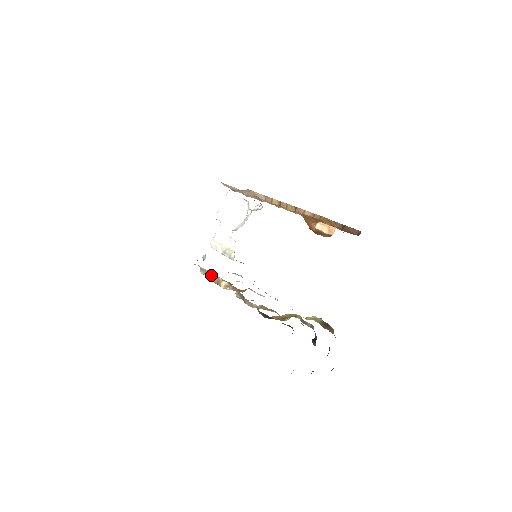
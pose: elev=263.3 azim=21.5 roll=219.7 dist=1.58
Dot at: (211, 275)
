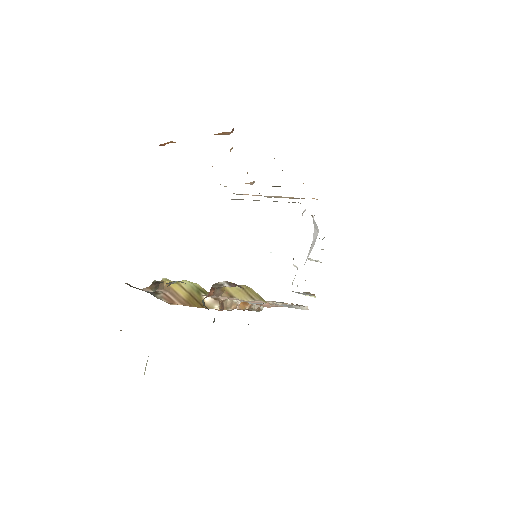
Dot at: occluded
